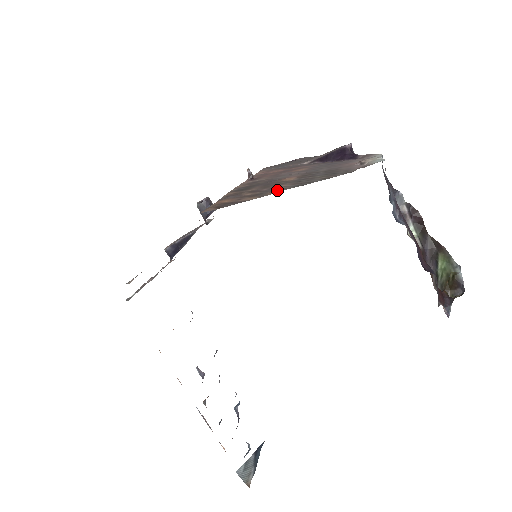
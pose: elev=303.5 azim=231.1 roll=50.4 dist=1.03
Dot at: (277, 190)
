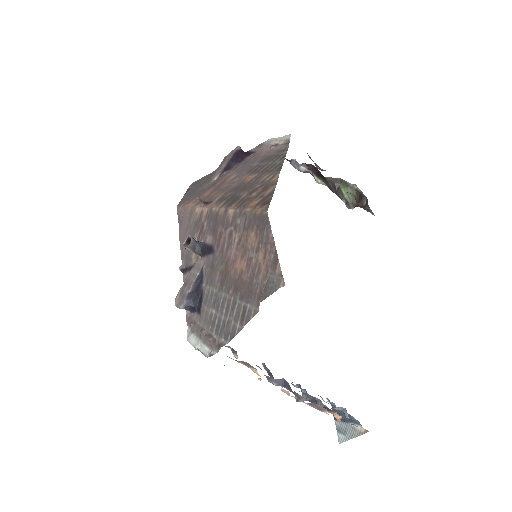
Dot at: (273, 177)
